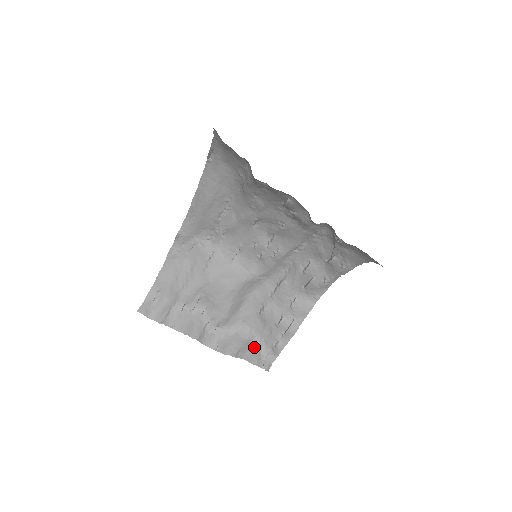
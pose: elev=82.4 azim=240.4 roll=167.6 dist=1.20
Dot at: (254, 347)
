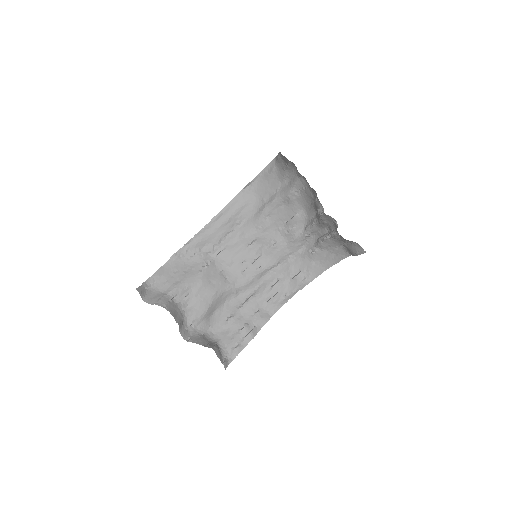
Dot at: (218, 347)
